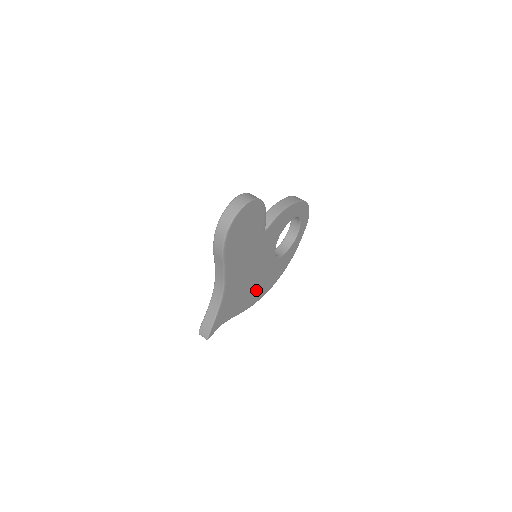
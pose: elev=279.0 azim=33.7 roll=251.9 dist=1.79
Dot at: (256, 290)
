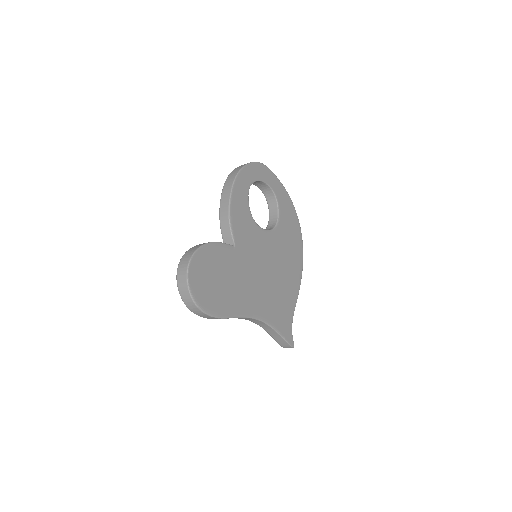
Dot at: (290, 266)
